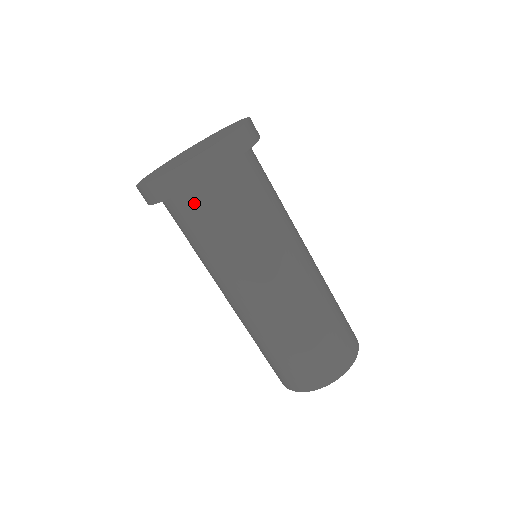
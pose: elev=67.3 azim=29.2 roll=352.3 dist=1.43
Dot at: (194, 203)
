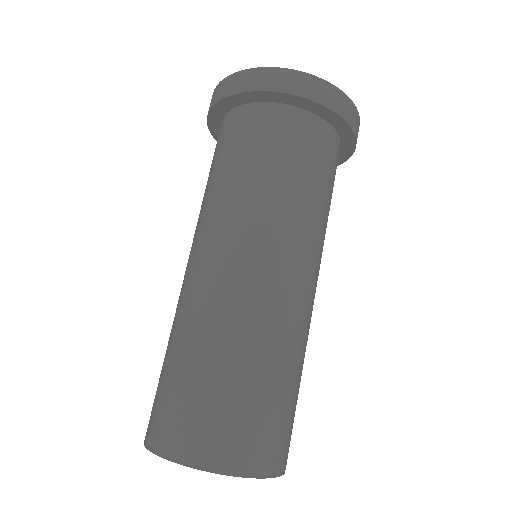
Dot at: (221, 132)
